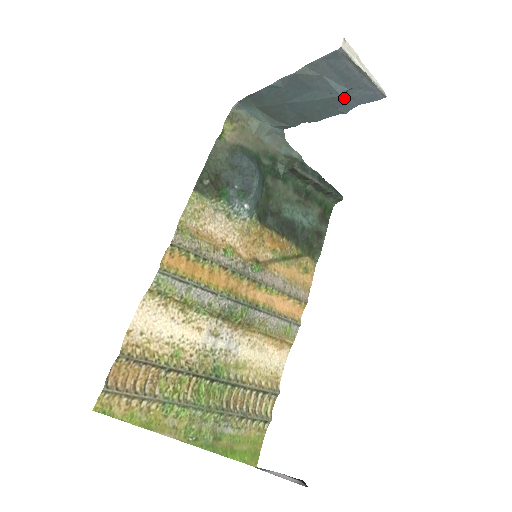
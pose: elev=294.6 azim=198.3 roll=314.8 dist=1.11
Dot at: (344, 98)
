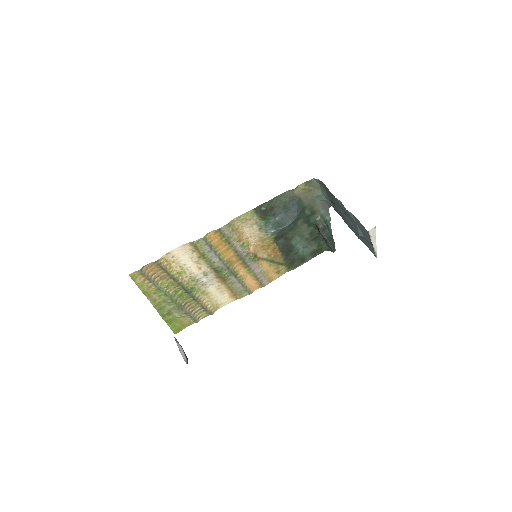
Dot at: (361, 236)
